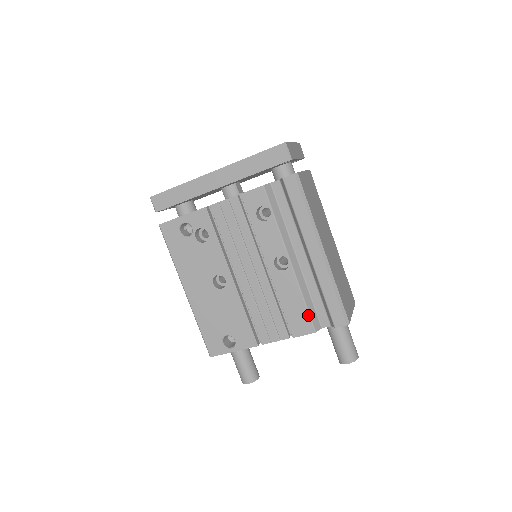
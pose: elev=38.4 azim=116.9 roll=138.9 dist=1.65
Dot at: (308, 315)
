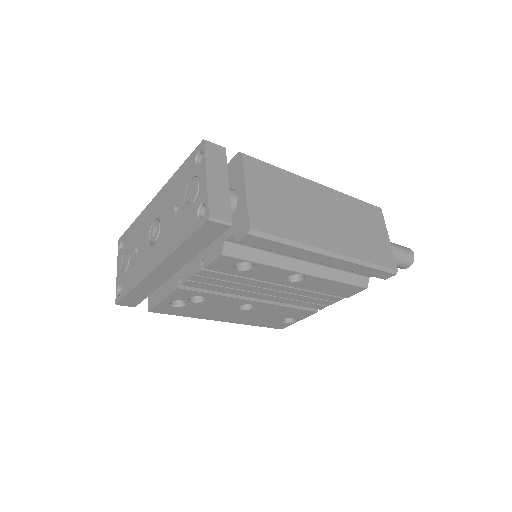
Dot at: (351, 286)
